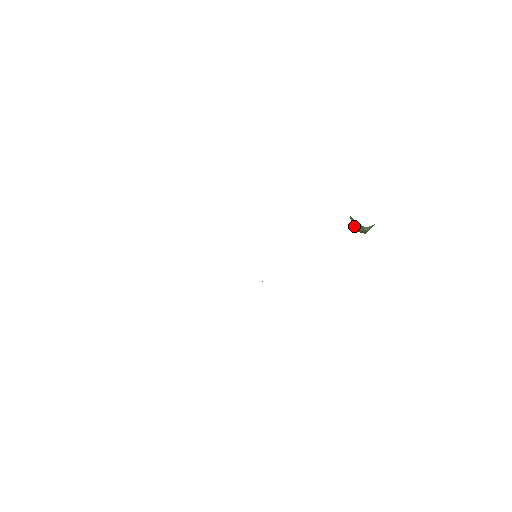
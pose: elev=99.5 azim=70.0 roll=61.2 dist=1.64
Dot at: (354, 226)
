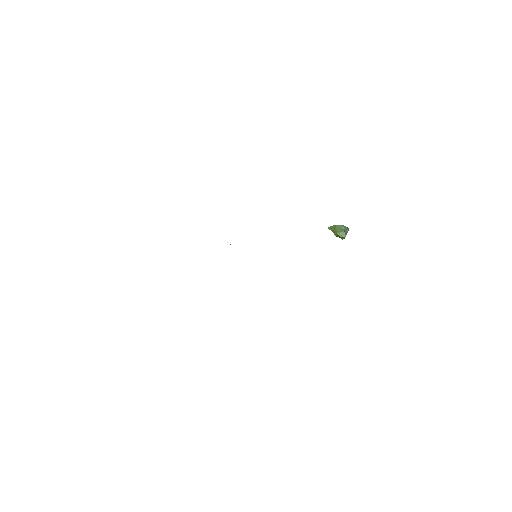
Dot at: (334, 232)
